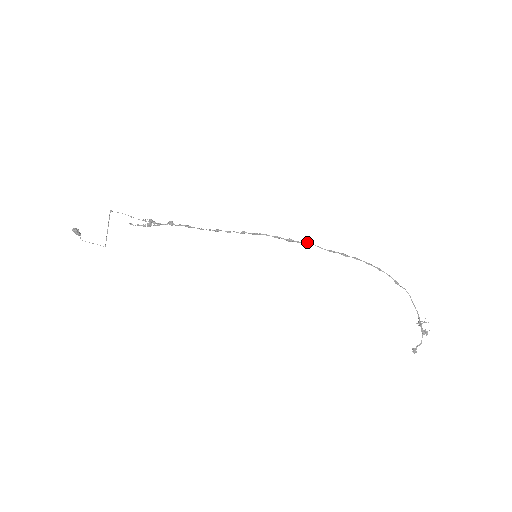
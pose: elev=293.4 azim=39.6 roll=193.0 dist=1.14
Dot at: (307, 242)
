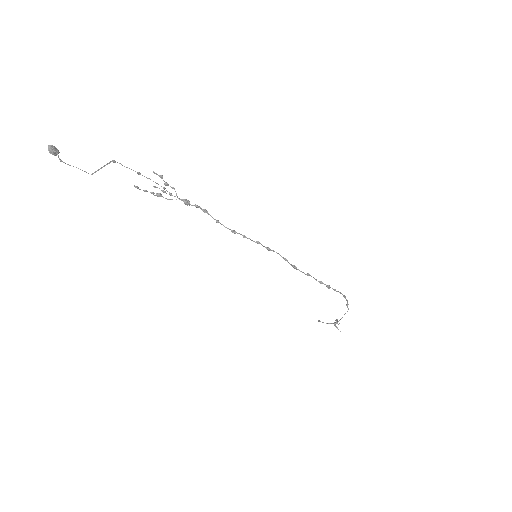
Dot at: (308, 275)
